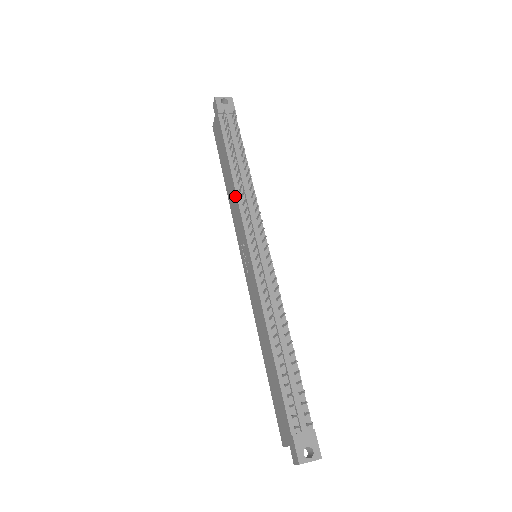
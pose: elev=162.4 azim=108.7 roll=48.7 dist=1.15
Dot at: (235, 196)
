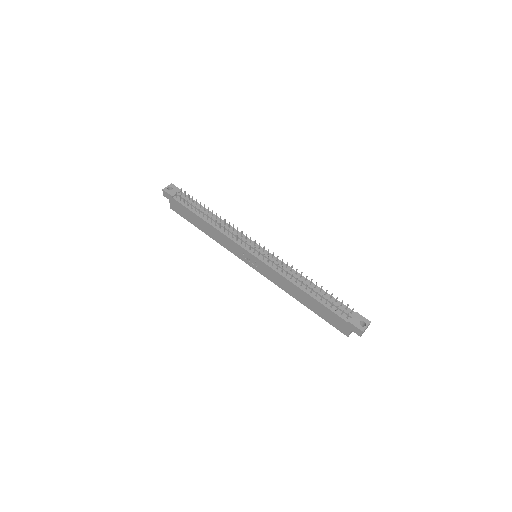
Dot at: (219, 233)
